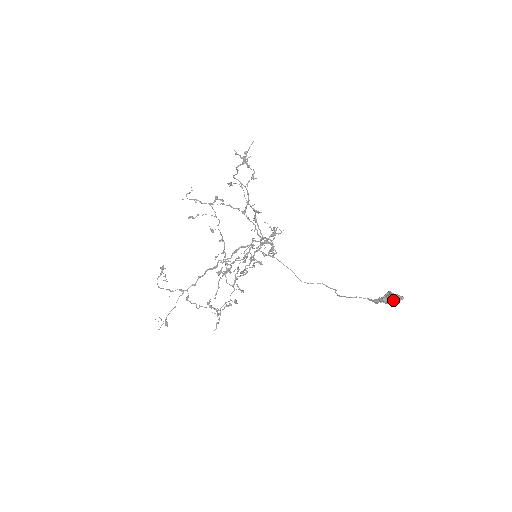
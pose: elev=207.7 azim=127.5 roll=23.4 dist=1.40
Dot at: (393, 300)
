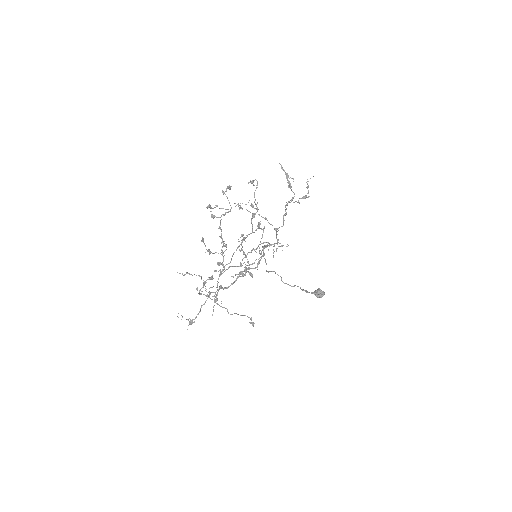
Dot at: occluded
